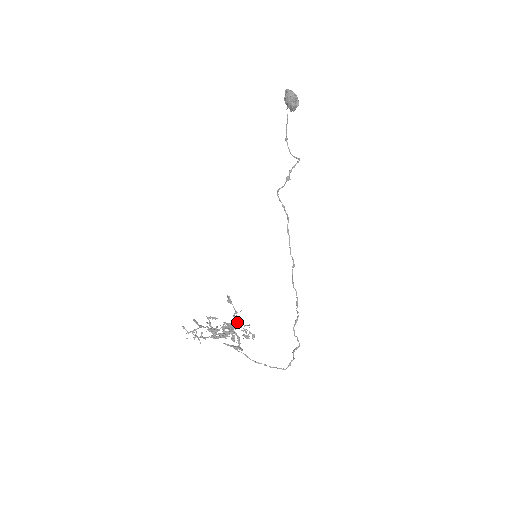
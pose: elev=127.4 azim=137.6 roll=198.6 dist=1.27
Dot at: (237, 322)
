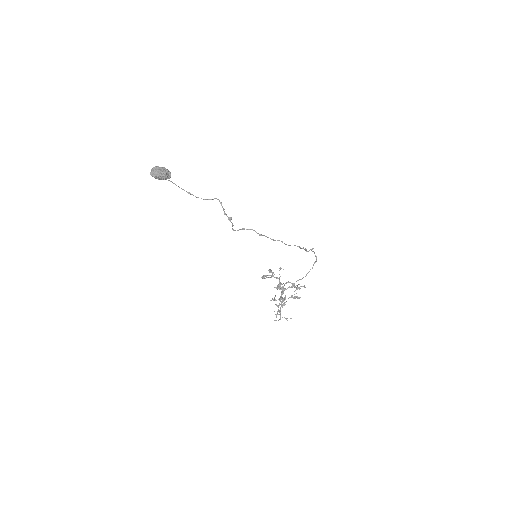
Dot at: (279, 278)
